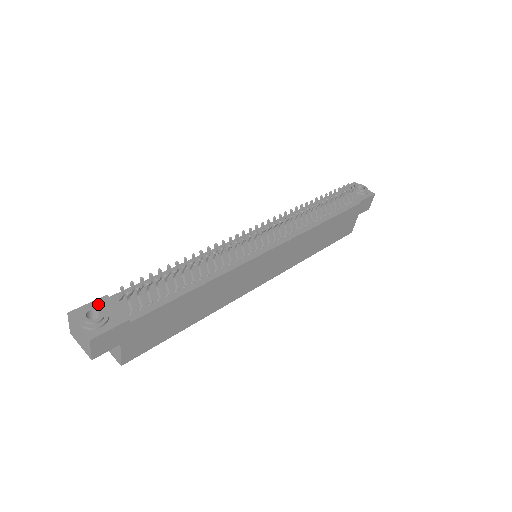
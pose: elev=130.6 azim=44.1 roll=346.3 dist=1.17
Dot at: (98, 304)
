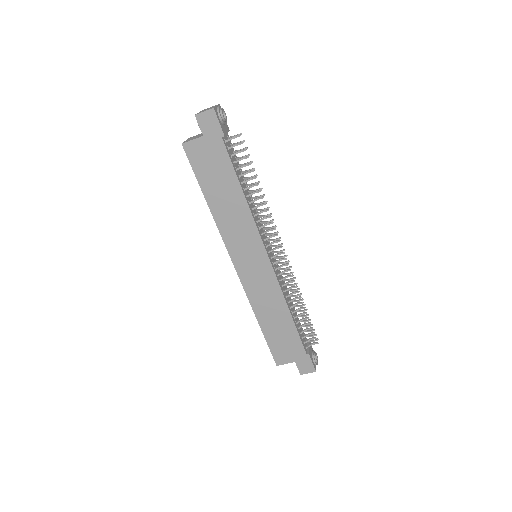
Dot at: occluded
